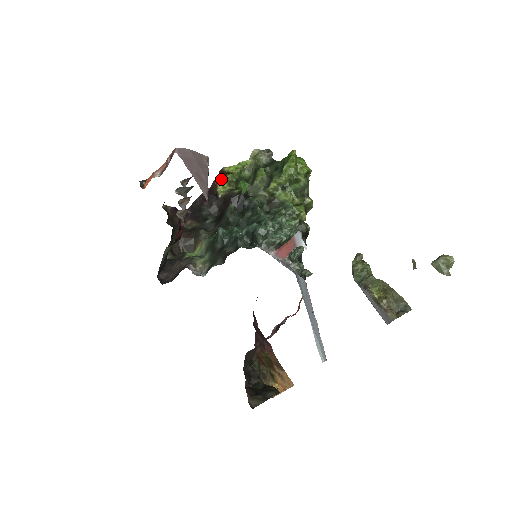
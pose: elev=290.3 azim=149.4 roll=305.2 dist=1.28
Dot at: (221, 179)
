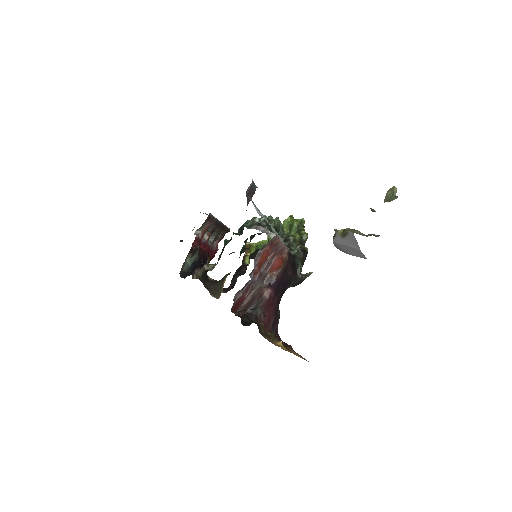
Dot at: (248, 255)
